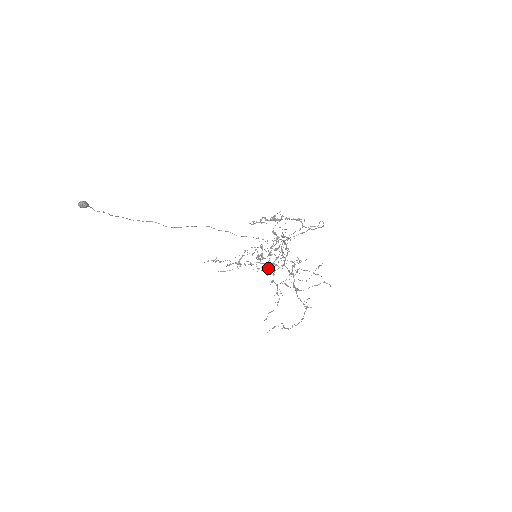
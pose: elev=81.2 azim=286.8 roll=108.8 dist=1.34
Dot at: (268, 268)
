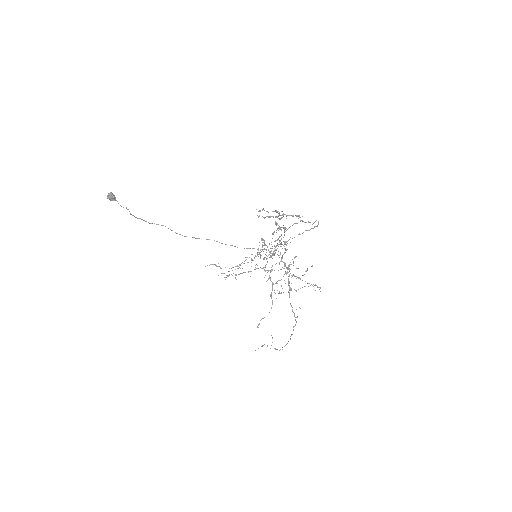
Dot at: (265, 270)
